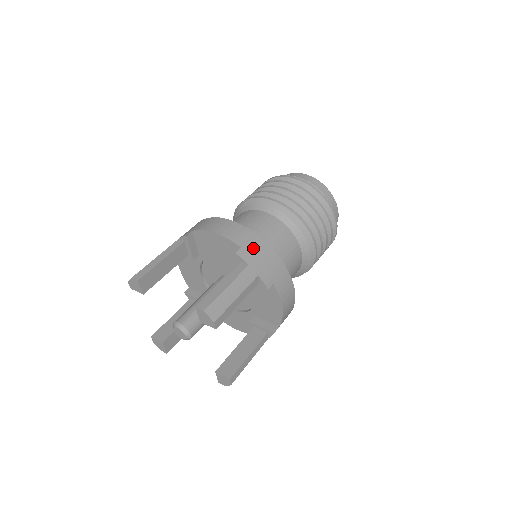
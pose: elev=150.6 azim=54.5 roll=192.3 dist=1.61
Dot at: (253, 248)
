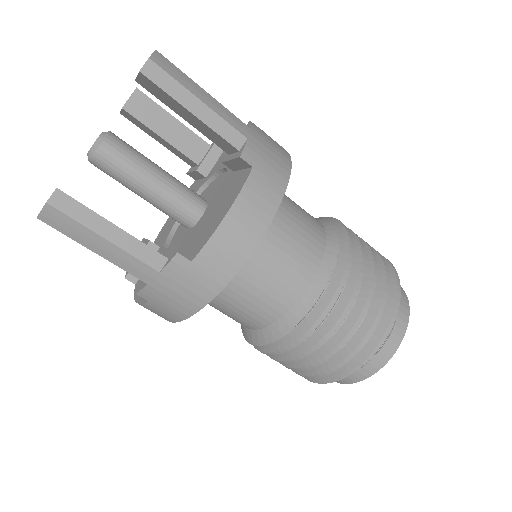
Dot at: (272, 141)
